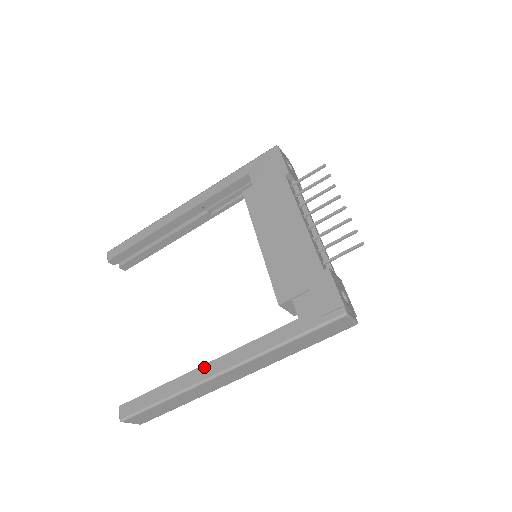
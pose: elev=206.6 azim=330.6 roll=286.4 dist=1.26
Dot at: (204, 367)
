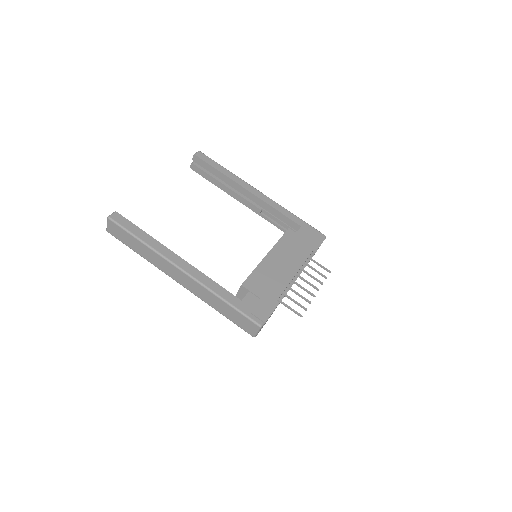
Dot at: (178, 257)
